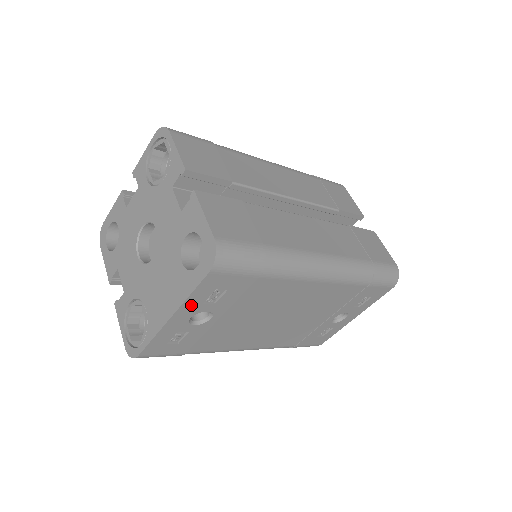
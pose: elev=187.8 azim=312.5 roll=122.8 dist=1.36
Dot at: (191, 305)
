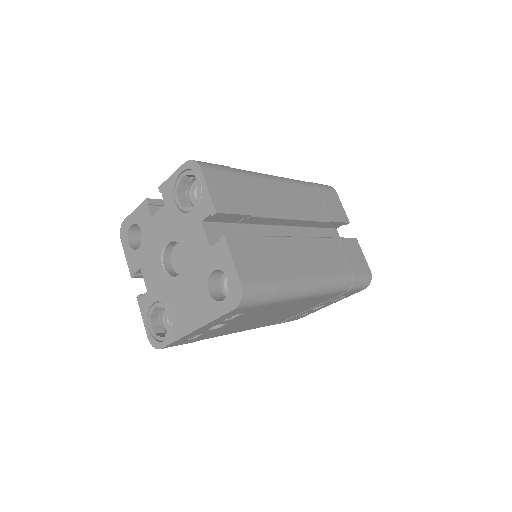
Dot at: (213, 323)
